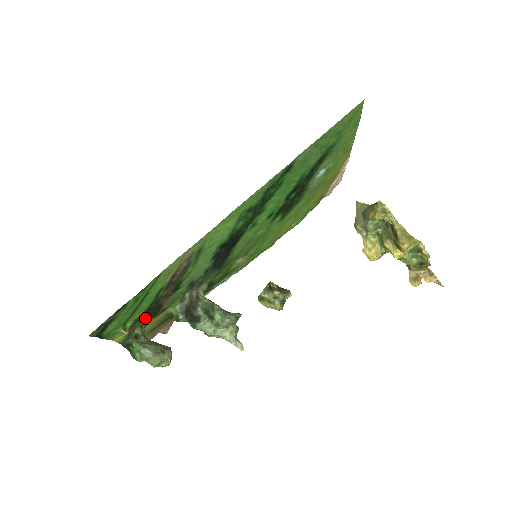
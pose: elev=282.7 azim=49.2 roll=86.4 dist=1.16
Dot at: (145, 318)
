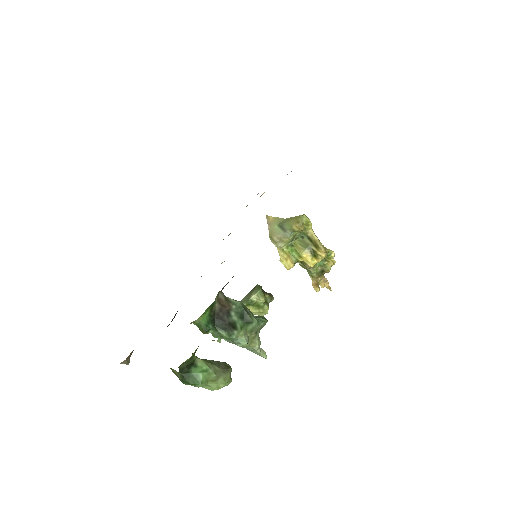
Dot at: occluded
